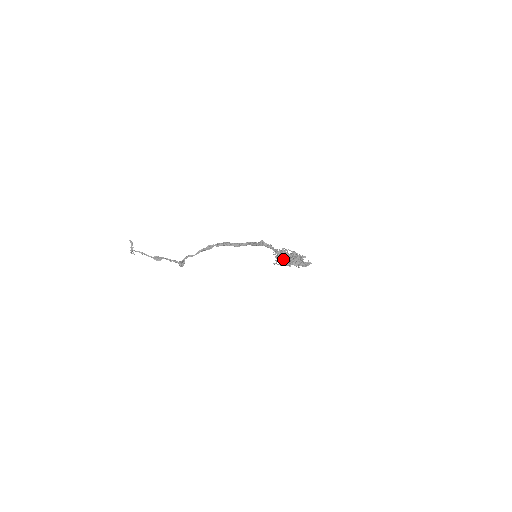
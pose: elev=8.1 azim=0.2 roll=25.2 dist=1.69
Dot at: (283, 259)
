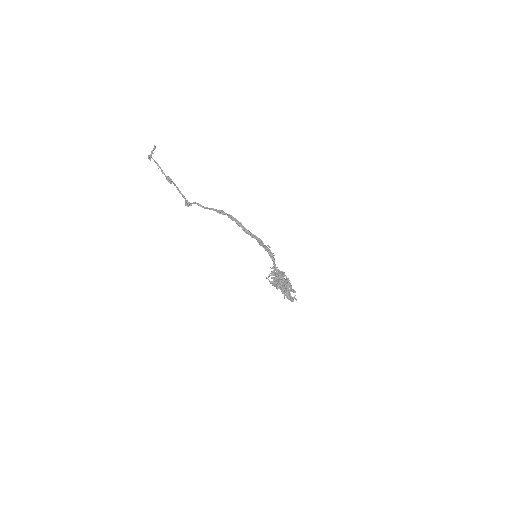
Dot at: (276, 280)
